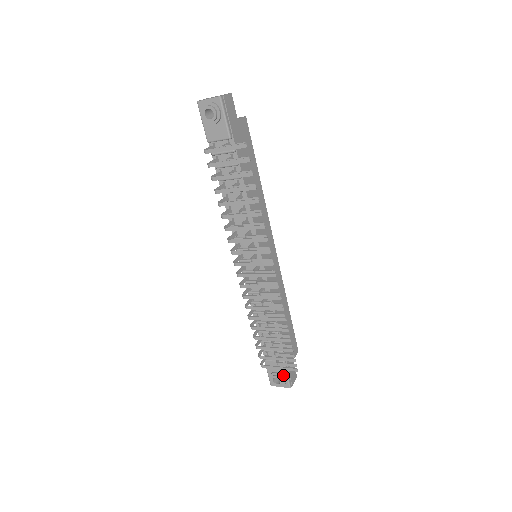
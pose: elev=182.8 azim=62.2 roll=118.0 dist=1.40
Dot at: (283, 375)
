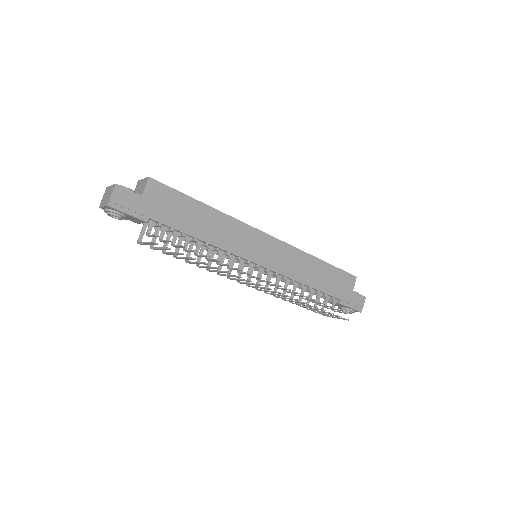
Dot at: (348, 308)
